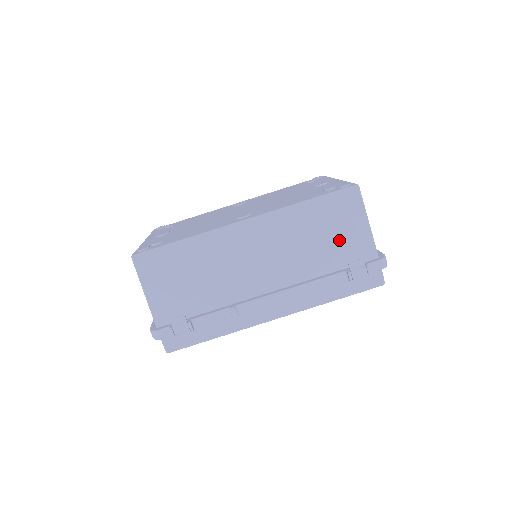
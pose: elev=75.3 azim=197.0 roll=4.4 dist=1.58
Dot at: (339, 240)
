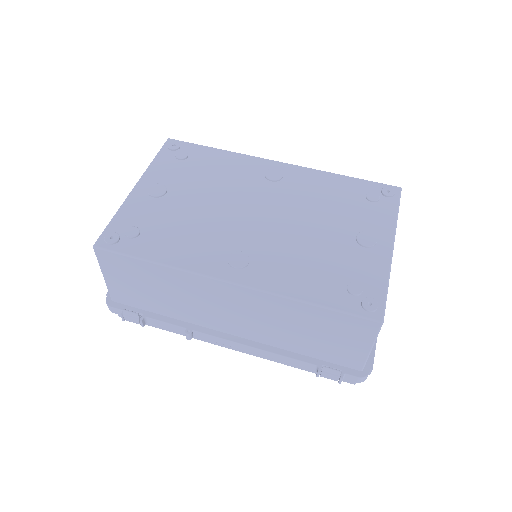
Dot at: (328, 343)
